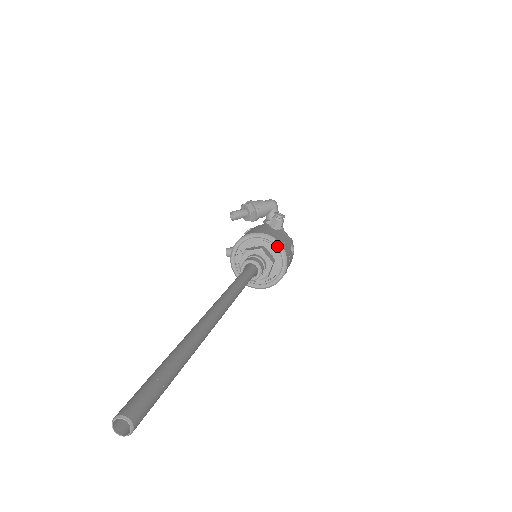
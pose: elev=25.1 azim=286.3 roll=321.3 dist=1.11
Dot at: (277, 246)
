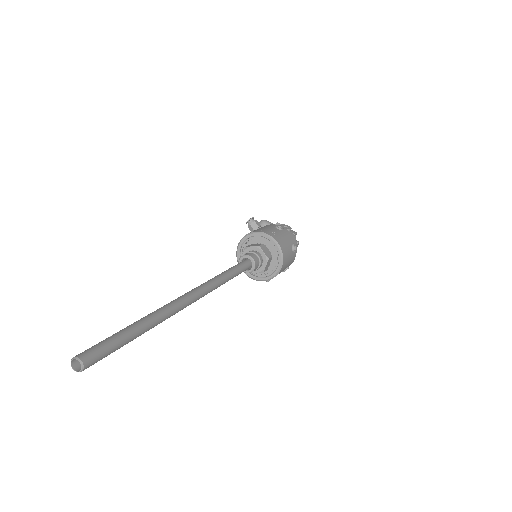
Dot at: (254, 235)
